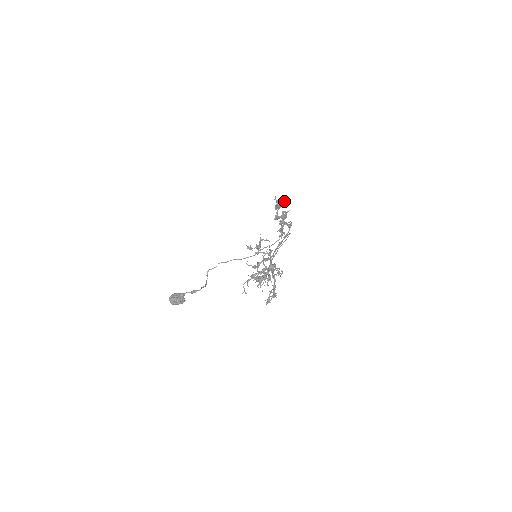
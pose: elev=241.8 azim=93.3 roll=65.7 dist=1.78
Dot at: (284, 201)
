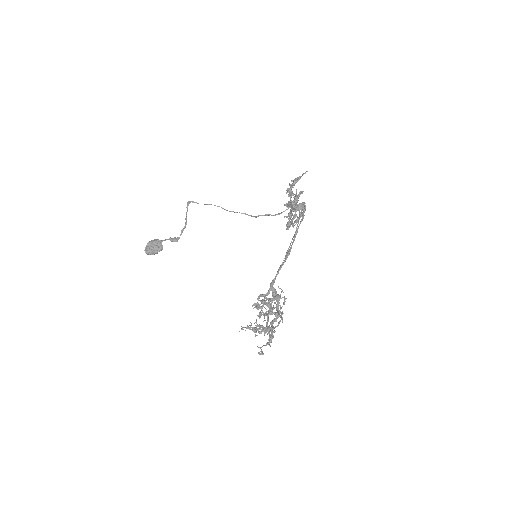
Dot at: (305, 209)
